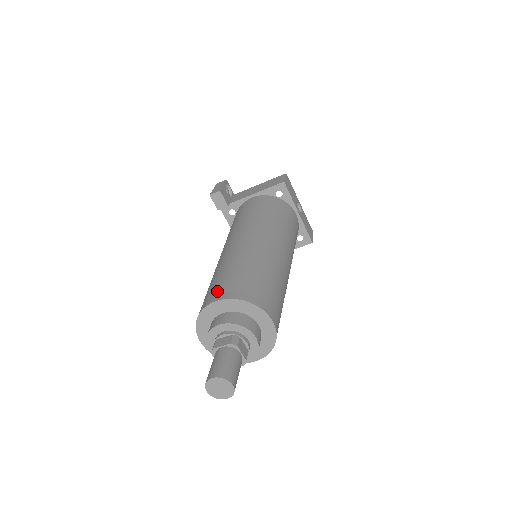
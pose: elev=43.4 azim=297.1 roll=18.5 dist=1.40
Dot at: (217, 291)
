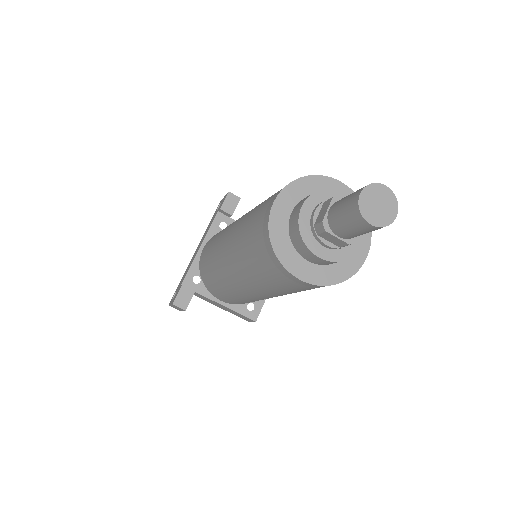
Dot at: occluded
